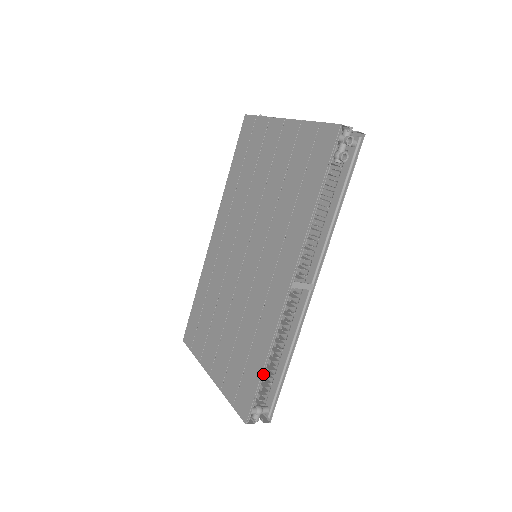
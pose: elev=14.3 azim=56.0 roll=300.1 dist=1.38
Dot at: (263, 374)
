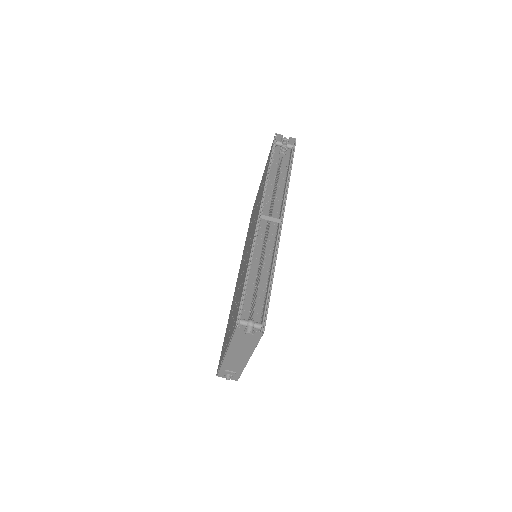
Dot at: (246, 281)
